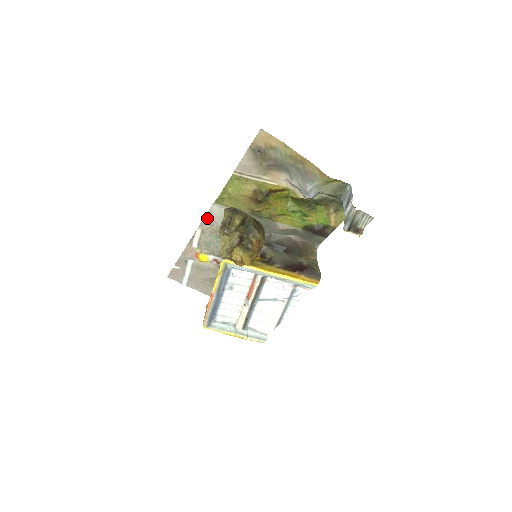
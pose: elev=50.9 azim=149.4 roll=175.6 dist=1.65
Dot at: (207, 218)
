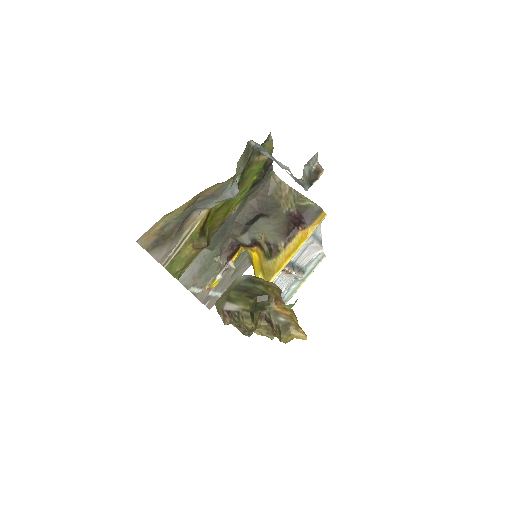
Dot at: (185, 283)
